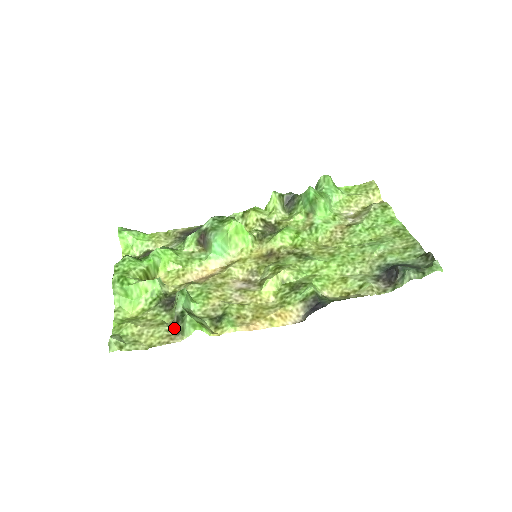
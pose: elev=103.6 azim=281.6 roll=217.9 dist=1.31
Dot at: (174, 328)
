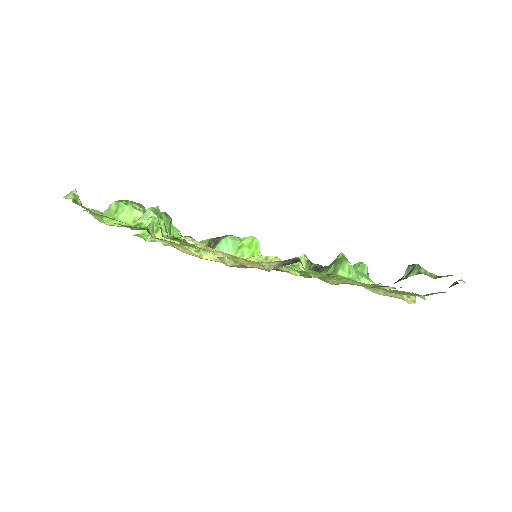
Dot at: occluded
